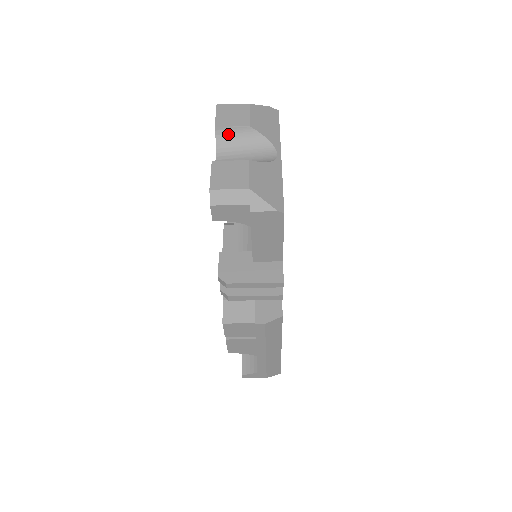
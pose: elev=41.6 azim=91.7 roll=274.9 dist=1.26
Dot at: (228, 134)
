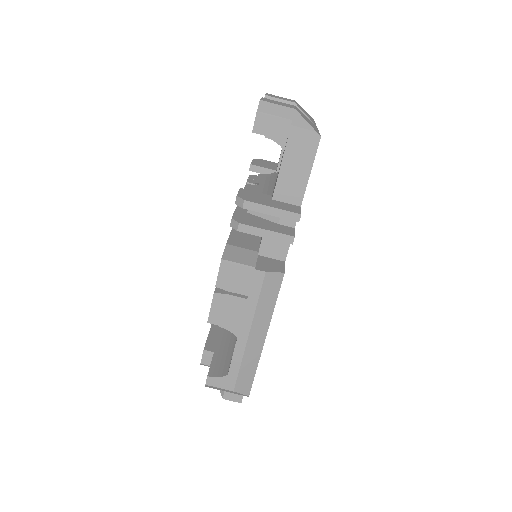
Dot at: occluded
